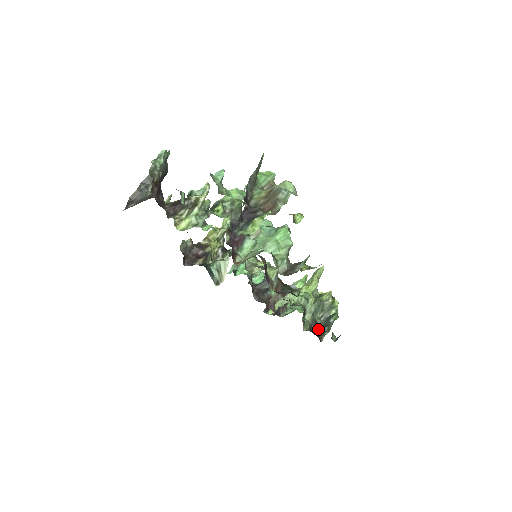
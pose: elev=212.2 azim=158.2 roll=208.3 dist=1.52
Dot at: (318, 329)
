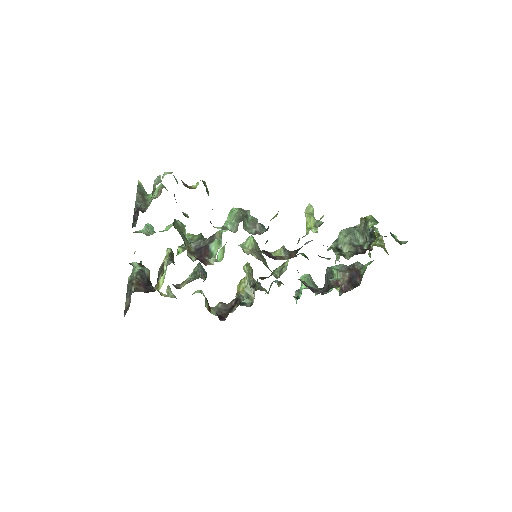
Dot at: occluded
